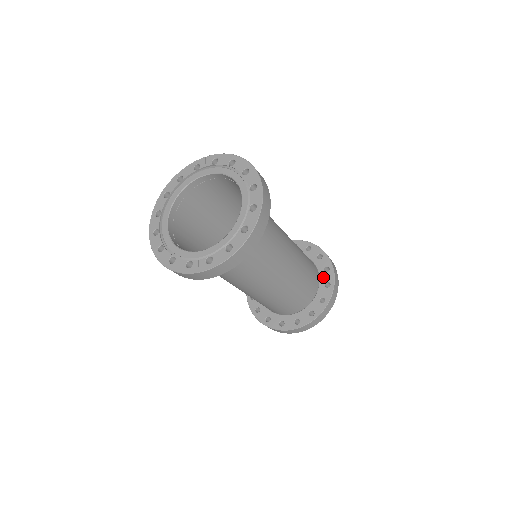
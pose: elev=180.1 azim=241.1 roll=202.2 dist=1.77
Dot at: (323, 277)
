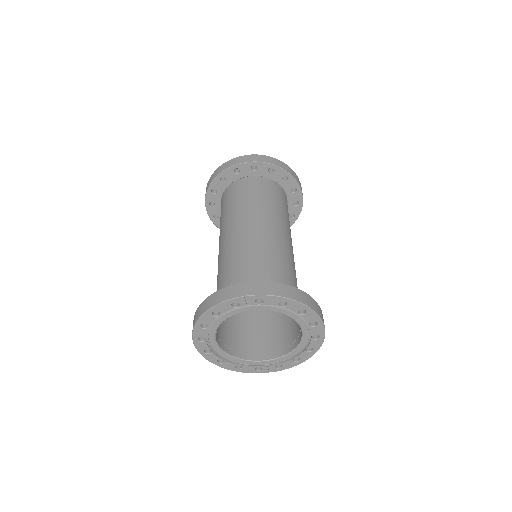
Dot at: (291, 197)
